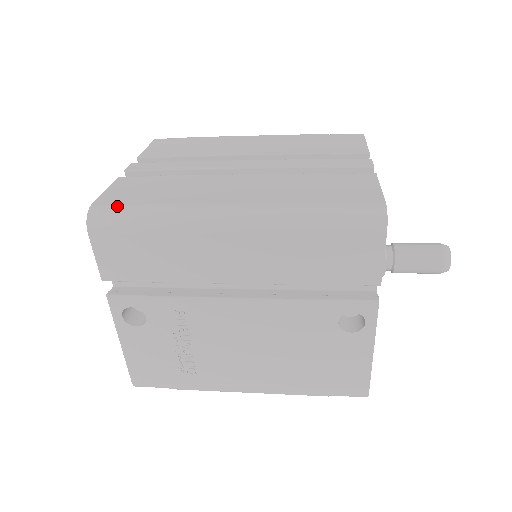
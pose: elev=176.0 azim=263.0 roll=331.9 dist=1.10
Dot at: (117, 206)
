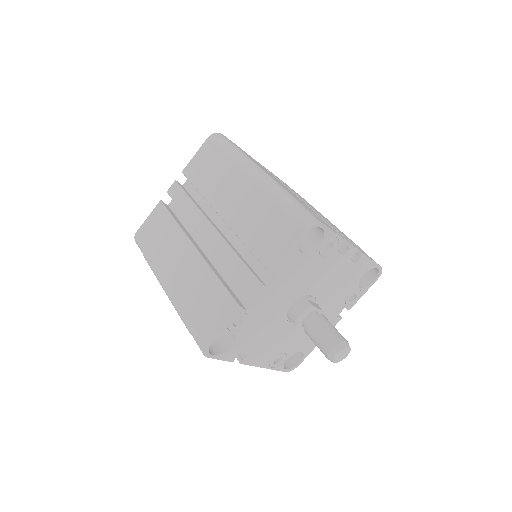
Dot at: (141, 242)
